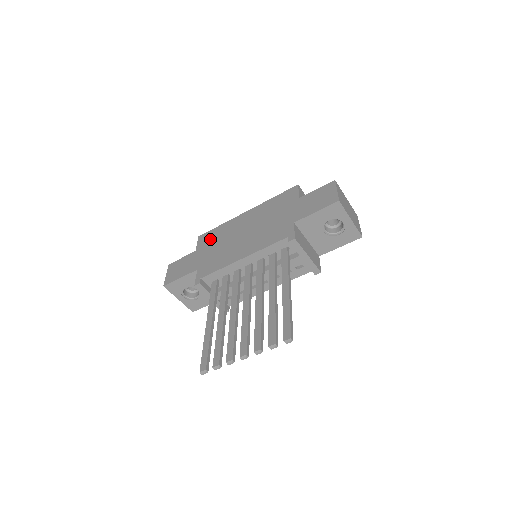
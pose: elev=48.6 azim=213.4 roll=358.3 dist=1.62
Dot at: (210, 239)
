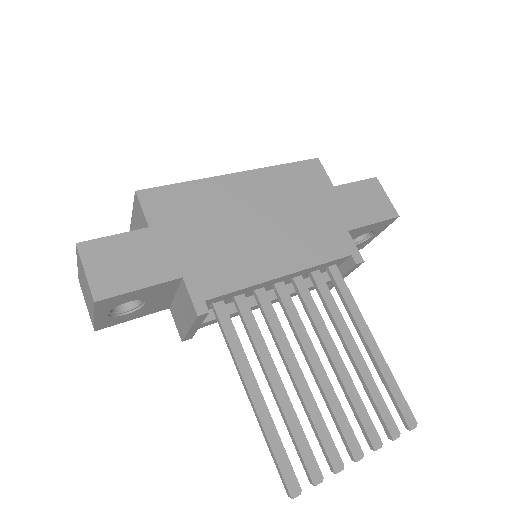
Dot at: (178, 209)
